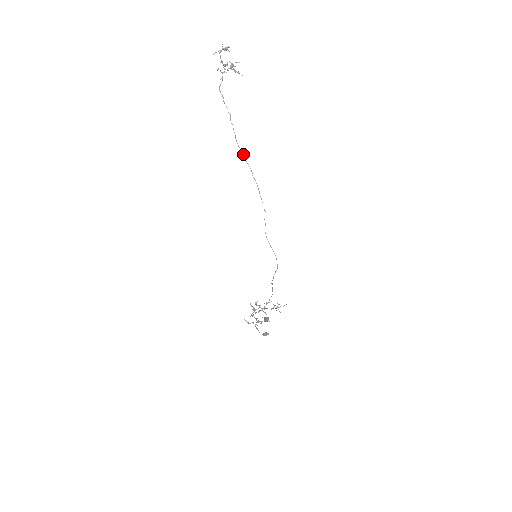
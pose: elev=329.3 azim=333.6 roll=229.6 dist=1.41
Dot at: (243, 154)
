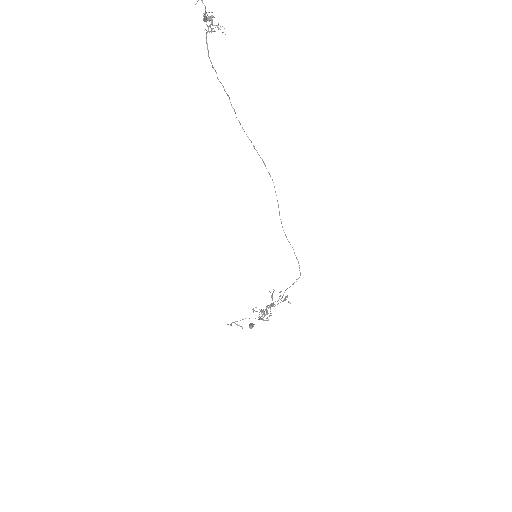
Dot at: (254, 146)
